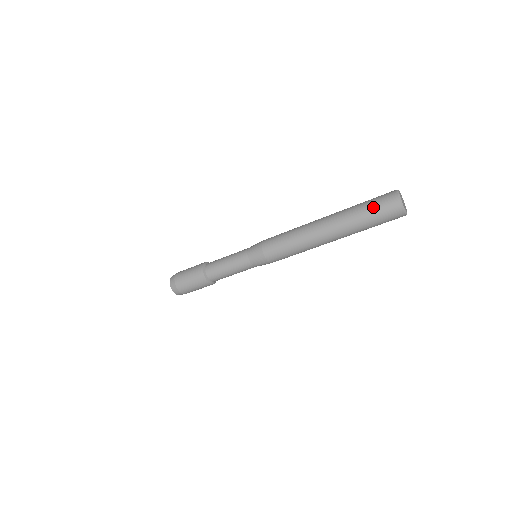
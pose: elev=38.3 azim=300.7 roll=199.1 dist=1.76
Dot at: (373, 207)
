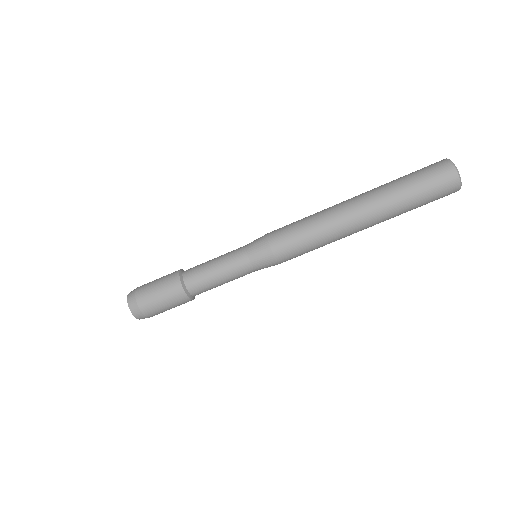
Dot at: (415, 171)
